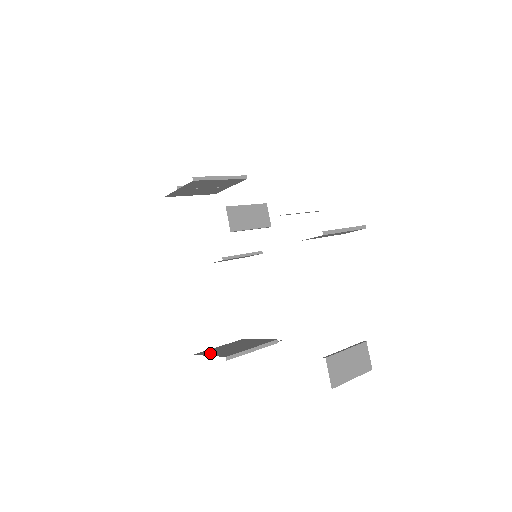
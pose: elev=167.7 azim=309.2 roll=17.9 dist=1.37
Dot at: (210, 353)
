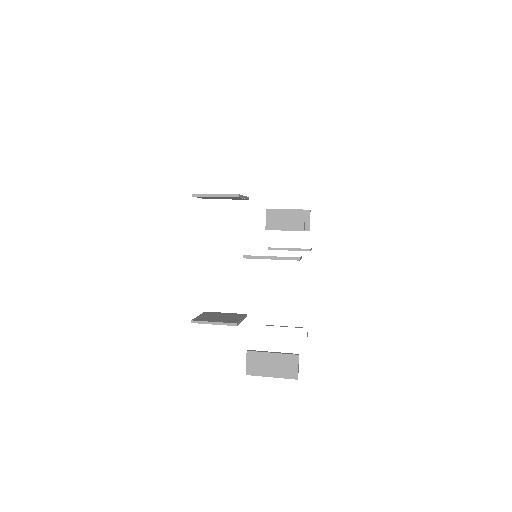
Dot at: (205, 314)
